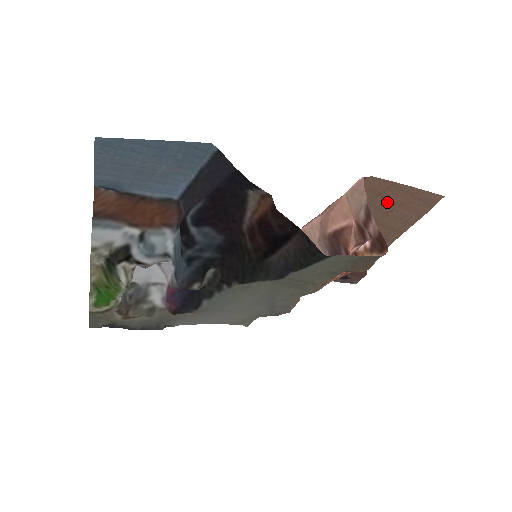
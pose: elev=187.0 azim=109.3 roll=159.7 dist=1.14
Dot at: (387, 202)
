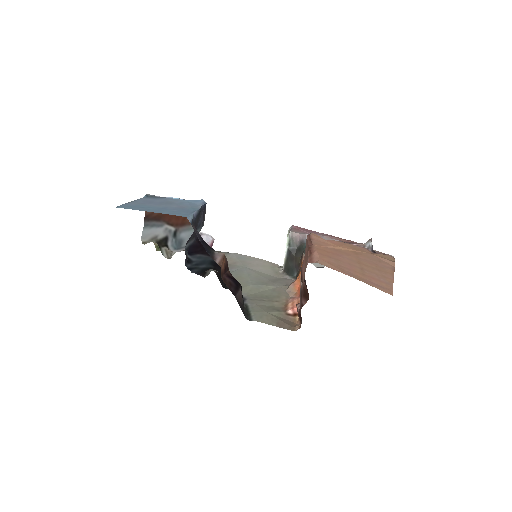
Dot at: (352, 269)
